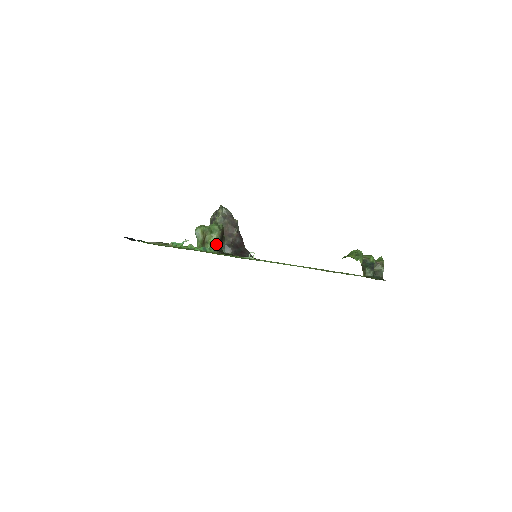
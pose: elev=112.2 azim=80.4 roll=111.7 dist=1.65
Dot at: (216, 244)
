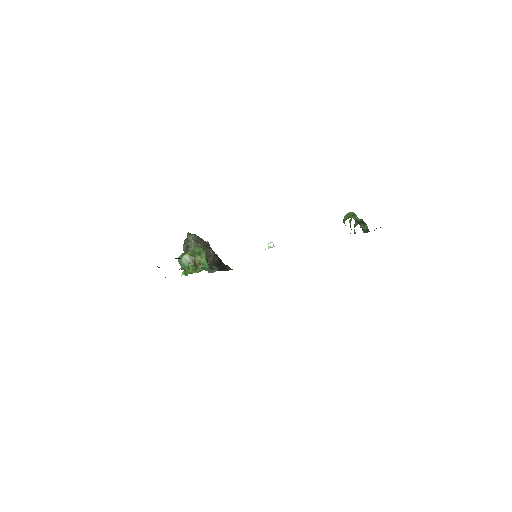
Dot at: (207, 263)
